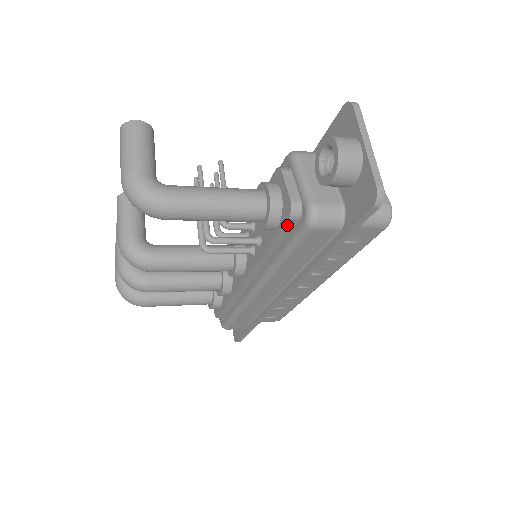
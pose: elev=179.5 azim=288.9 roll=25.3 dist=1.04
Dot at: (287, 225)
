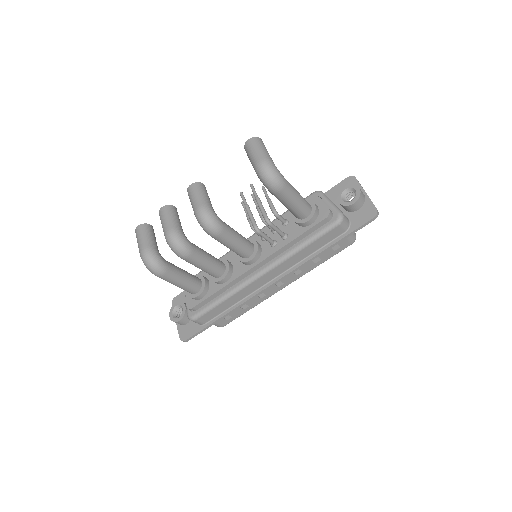
Dot at: (321, 222)
